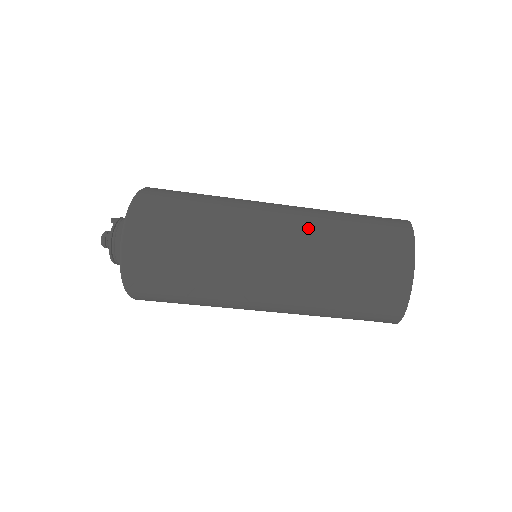
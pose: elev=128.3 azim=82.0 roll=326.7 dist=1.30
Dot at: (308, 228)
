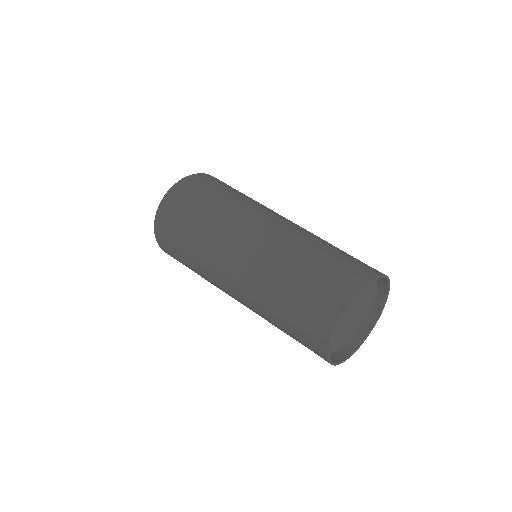
Dot at: occluded
